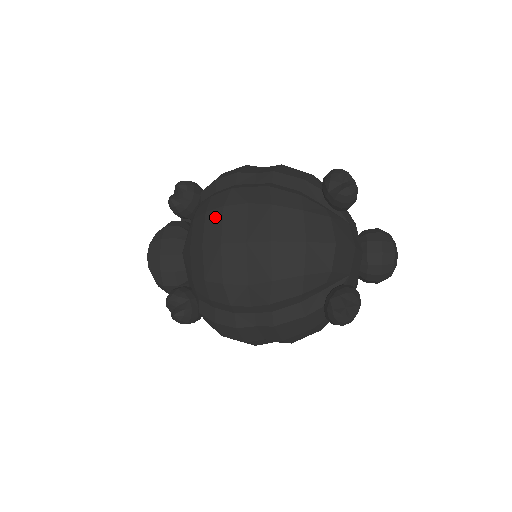
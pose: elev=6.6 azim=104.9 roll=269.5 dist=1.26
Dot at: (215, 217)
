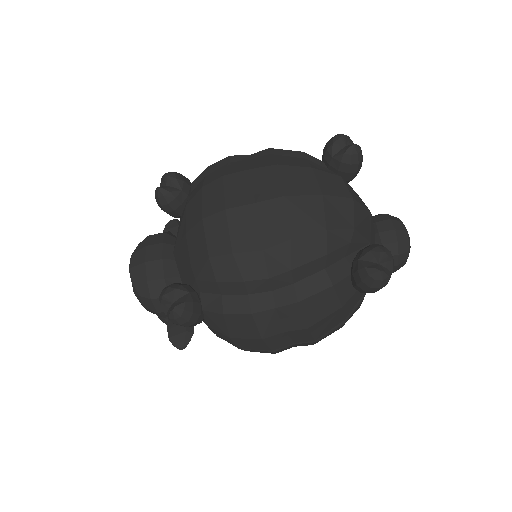
Dot at: (214, 188)
